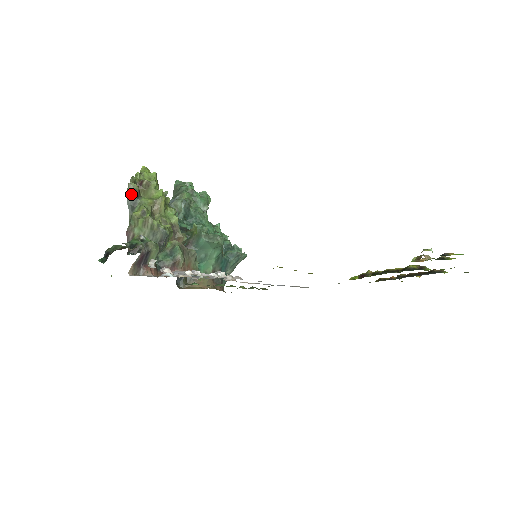
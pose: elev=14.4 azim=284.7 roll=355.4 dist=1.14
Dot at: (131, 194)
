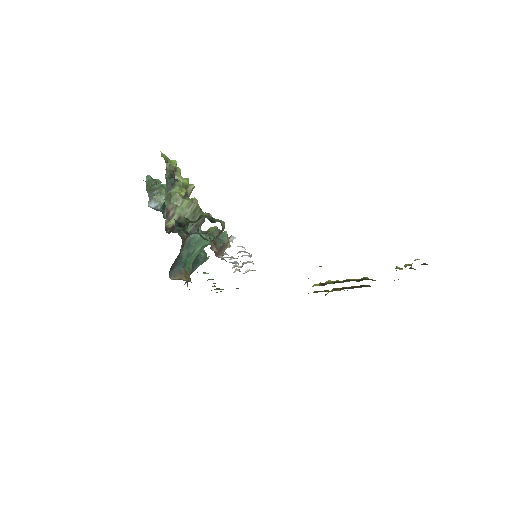
Dot at: (170, 174)
